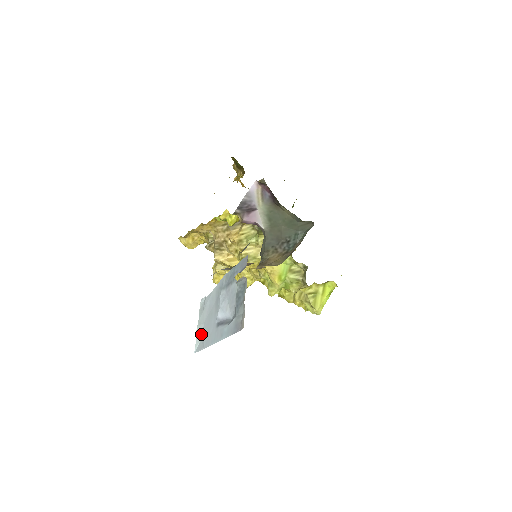
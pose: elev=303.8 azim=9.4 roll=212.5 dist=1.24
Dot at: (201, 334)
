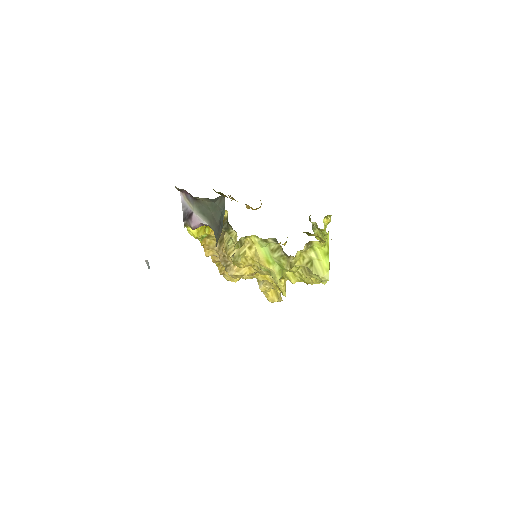
Dot at: occluded
